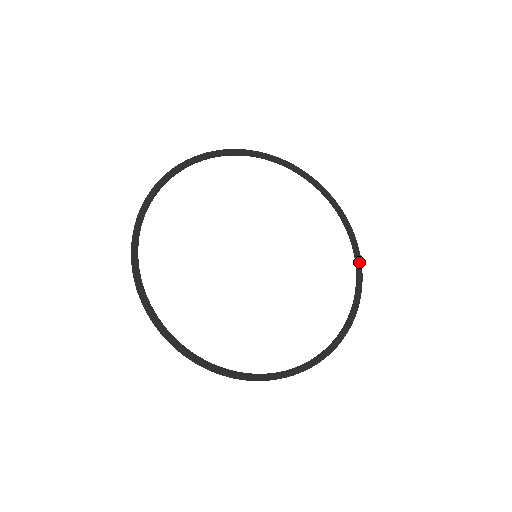
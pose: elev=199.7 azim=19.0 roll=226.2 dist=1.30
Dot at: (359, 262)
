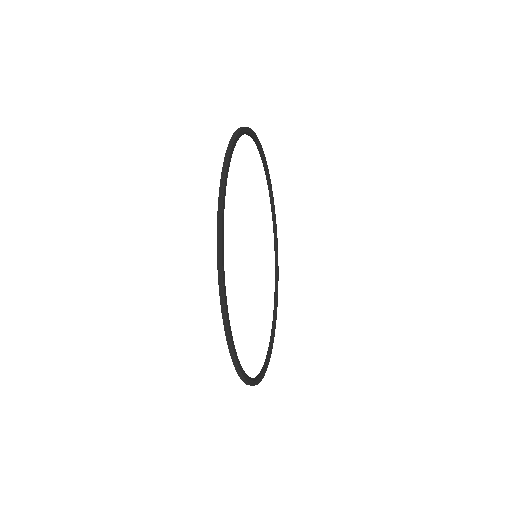
Dot at: (269, 177)
